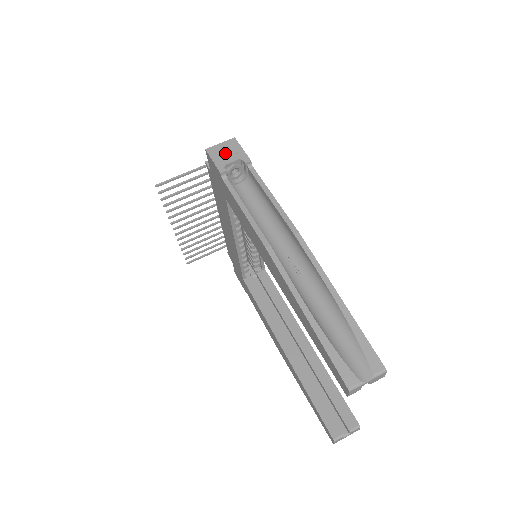
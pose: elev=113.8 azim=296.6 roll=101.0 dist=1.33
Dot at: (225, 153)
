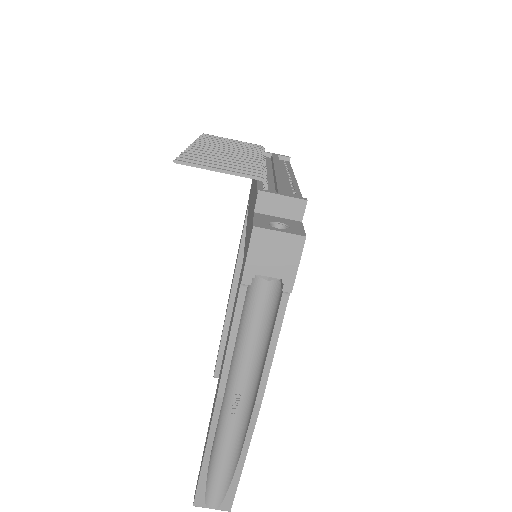
Dot at: (272, 255)
